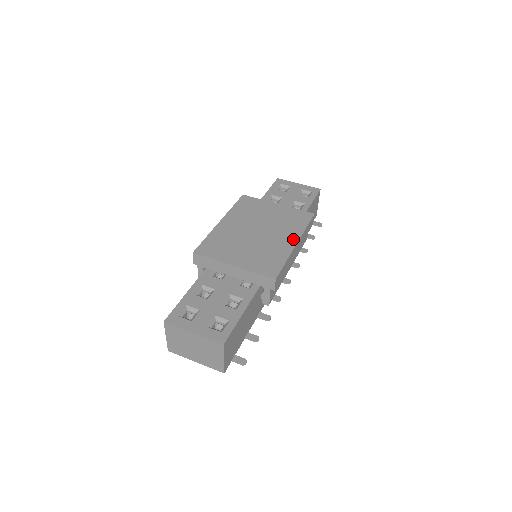
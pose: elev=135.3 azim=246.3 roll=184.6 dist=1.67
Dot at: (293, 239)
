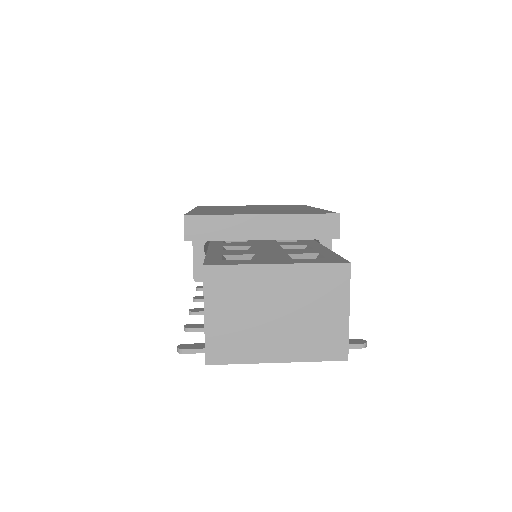
Dot at: (309, 208)
